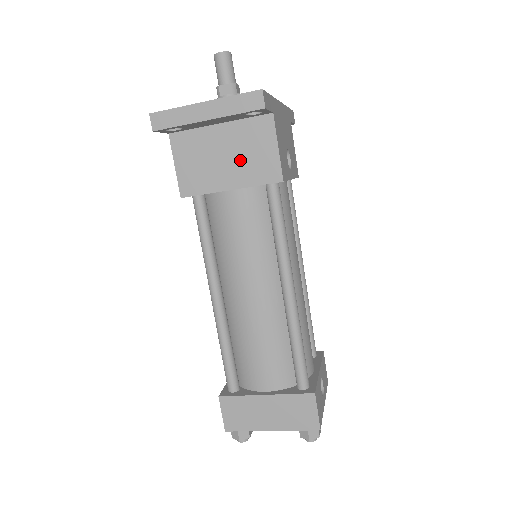
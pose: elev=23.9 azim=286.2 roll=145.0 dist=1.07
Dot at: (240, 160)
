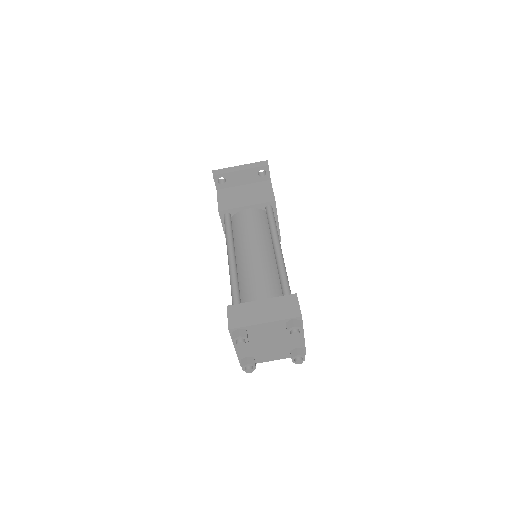
Dot at: (253, 195)
